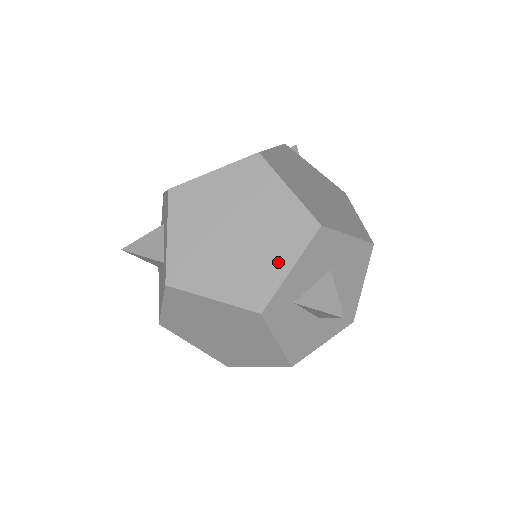
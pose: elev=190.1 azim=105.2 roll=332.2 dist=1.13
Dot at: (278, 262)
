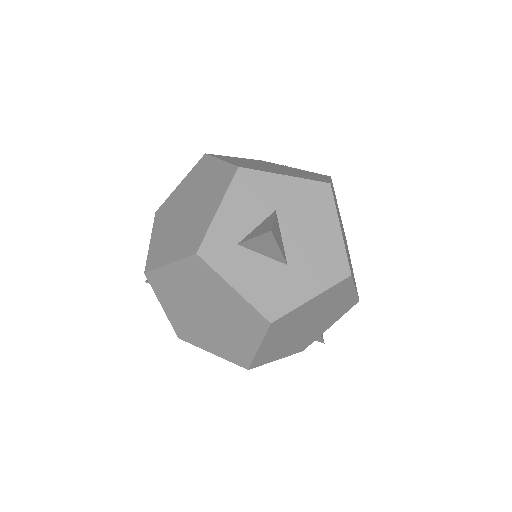
Dot at: (210, 210)
